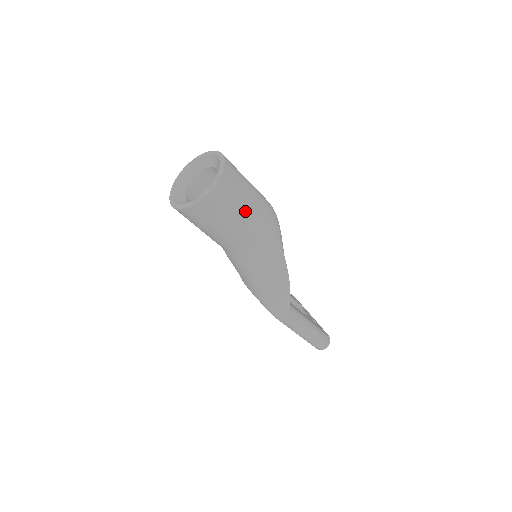
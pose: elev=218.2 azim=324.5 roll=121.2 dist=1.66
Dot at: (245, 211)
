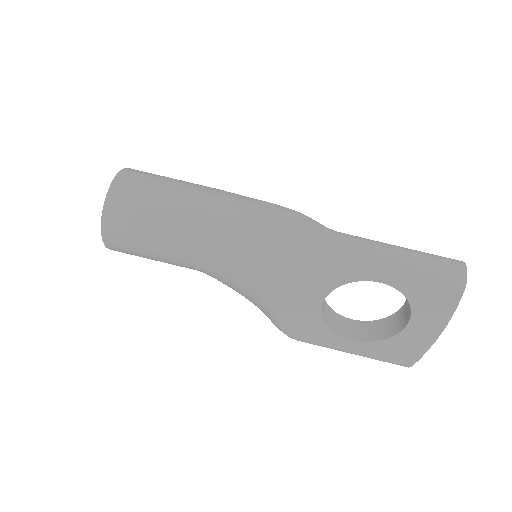
Dot at: (176, 181)
